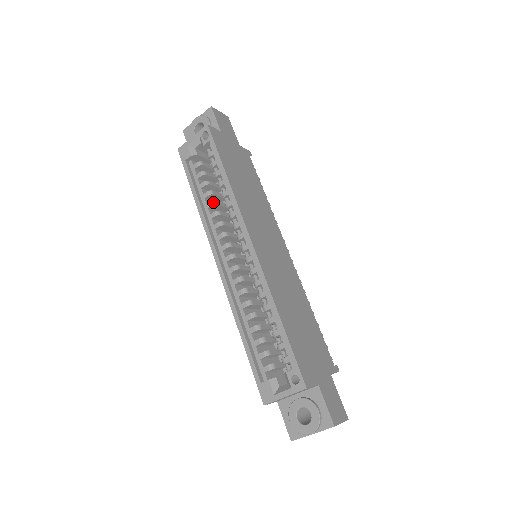
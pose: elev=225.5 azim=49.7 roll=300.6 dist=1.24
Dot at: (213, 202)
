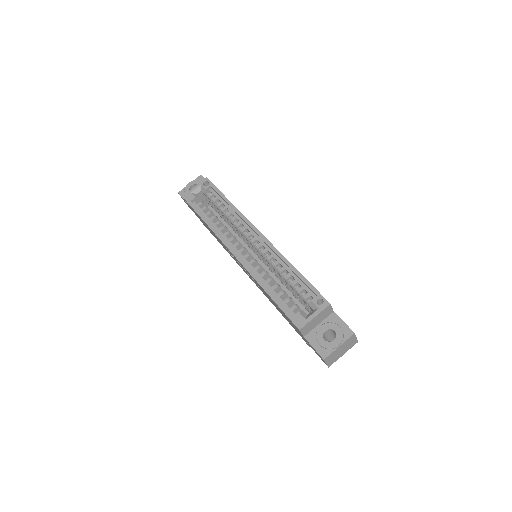
Dot at: (219, 221)
